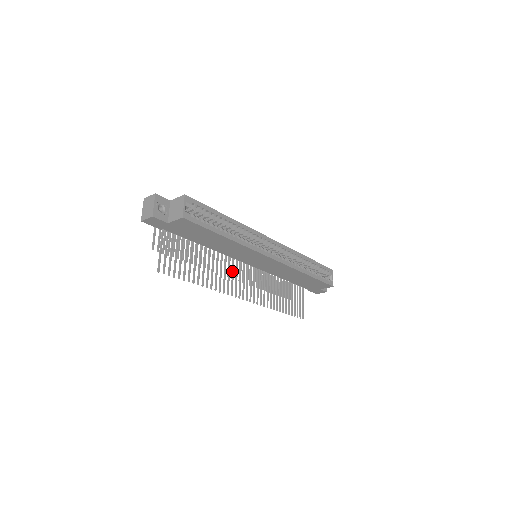
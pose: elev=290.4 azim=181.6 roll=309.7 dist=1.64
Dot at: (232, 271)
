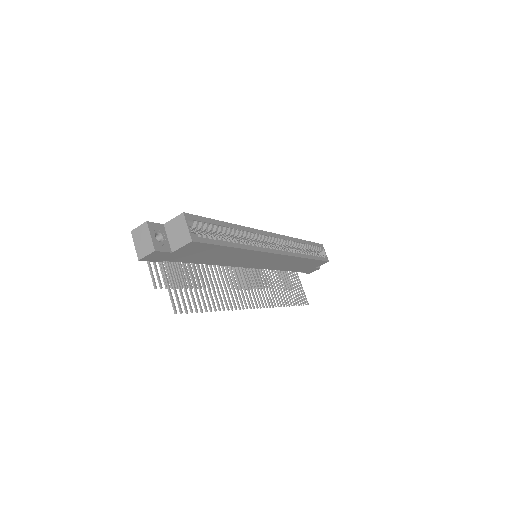
Dot at: (237, 281)
